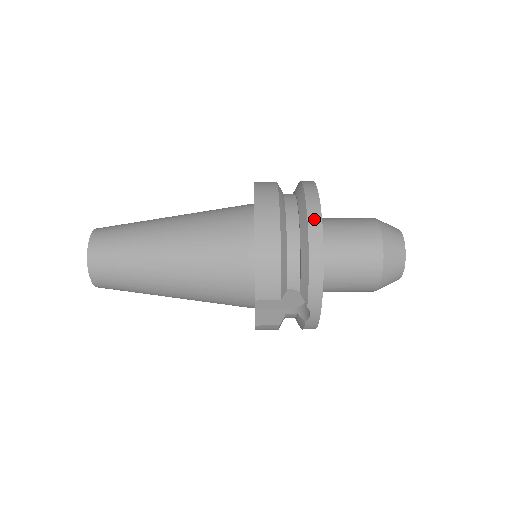
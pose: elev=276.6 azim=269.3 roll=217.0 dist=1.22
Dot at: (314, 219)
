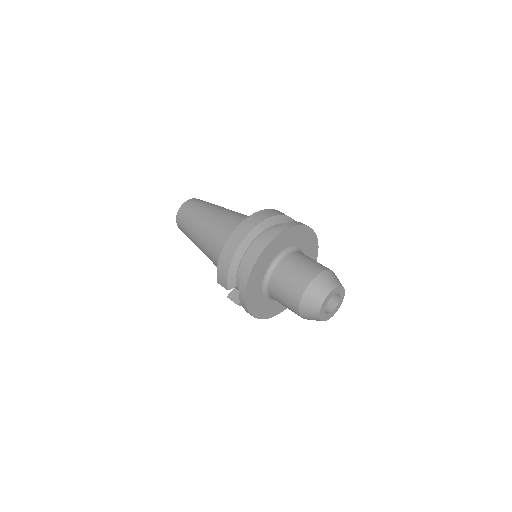
Dot at: (255, 254)
